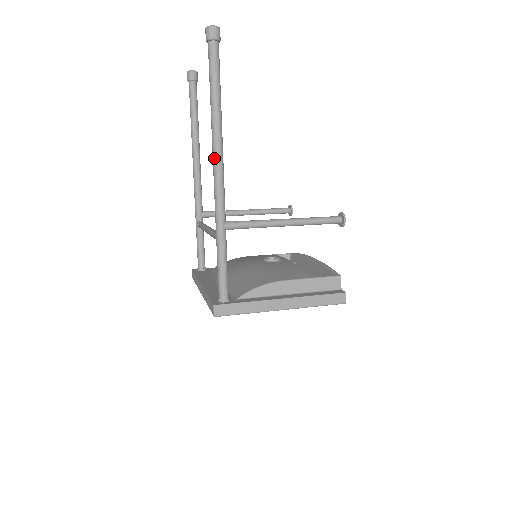
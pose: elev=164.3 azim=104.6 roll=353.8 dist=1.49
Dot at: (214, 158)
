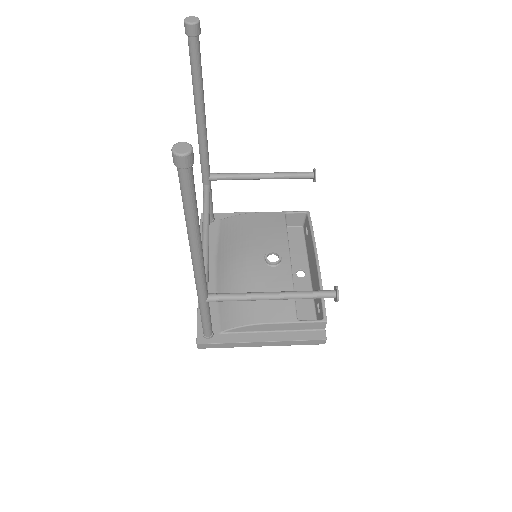
Dot at: (192, 261)
